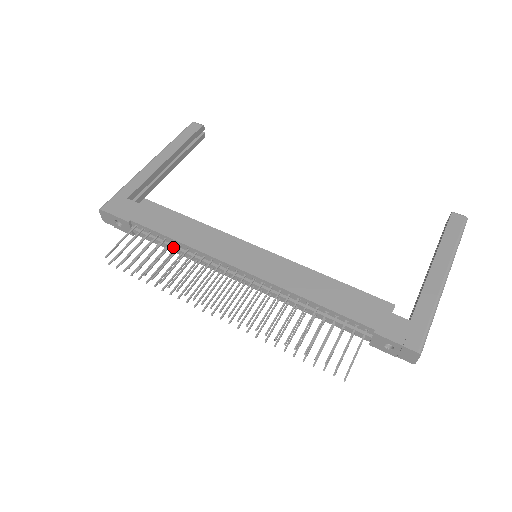
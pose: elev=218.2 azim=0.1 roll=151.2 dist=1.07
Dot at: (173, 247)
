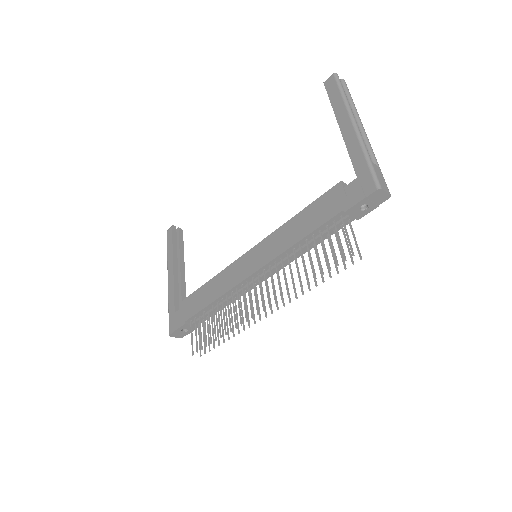
Dot at: (216, 308)
